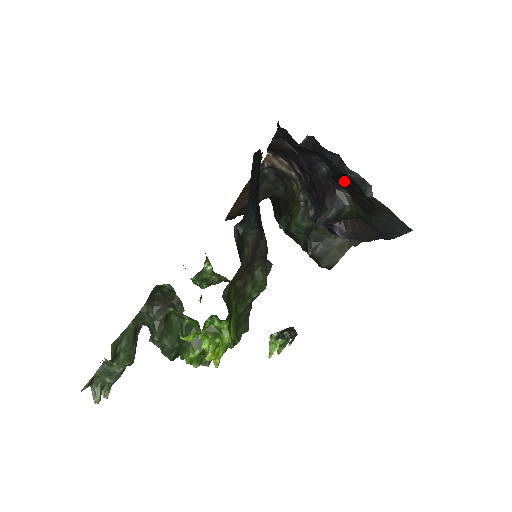
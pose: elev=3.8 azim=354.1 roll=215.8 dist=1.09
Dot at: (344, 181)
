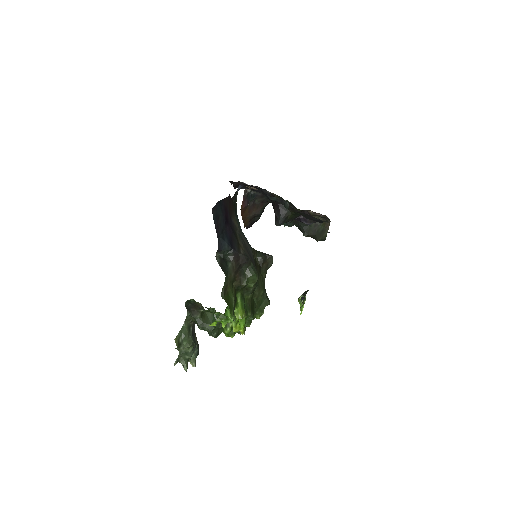
Dot at: occluded
